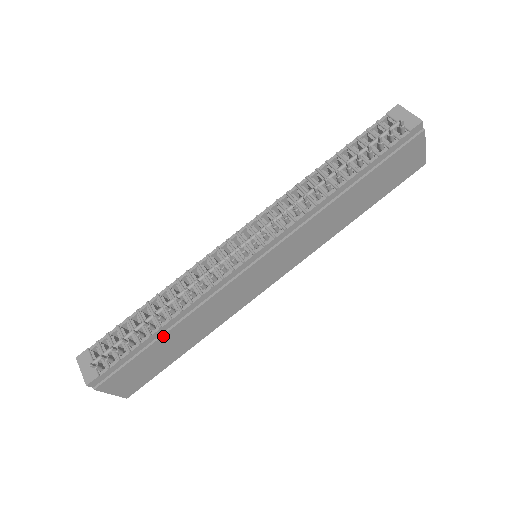
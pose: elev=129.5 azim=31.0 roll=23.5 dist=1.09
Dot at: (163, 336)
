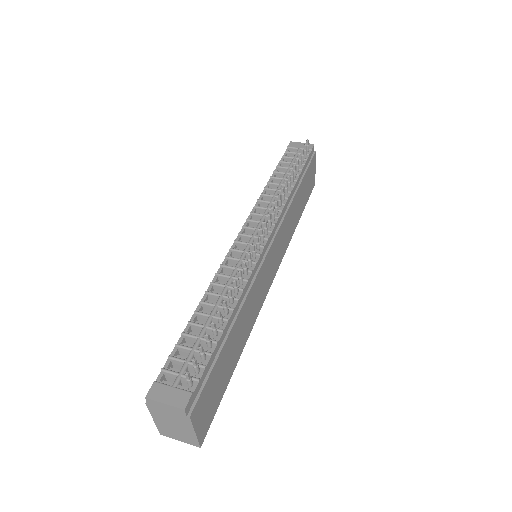
Dot at: (230, 332)
